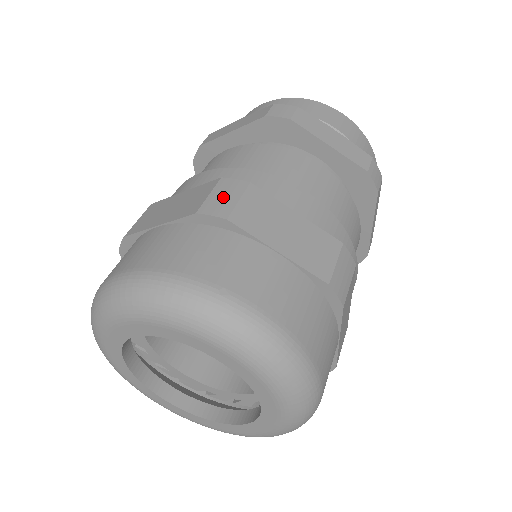
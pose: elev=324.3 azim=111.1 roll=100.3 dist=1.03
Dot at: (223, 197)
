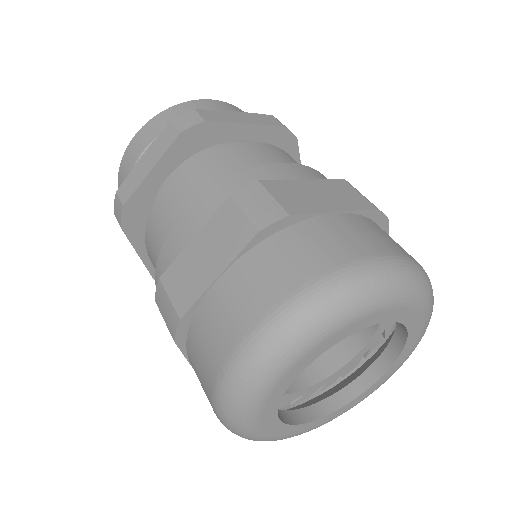
Dot at: (259, 205)
